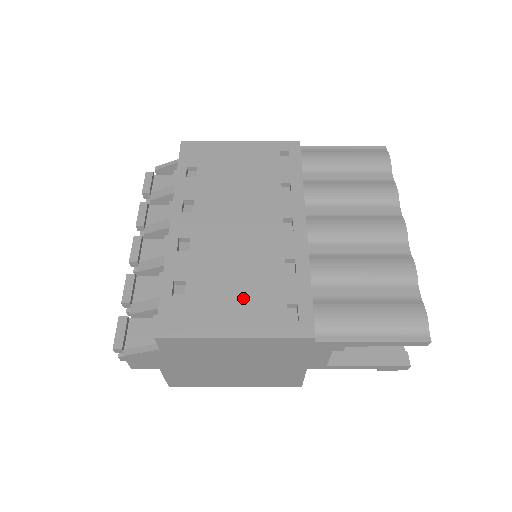
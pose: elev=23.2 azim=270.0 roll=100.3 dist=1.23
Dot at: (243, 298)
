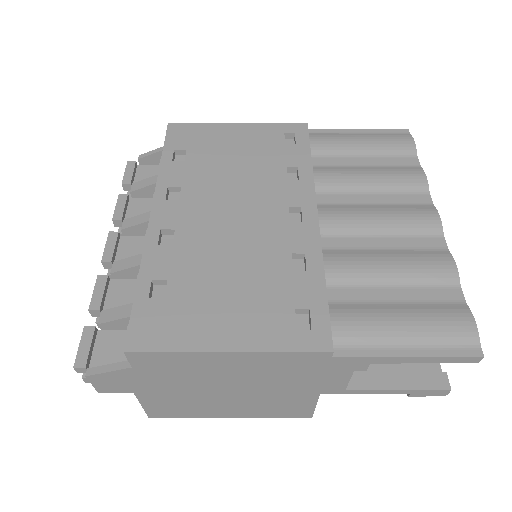
Dot at: (240, 301)
